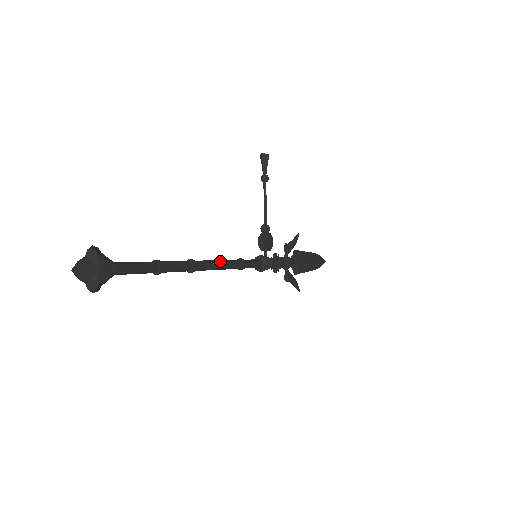
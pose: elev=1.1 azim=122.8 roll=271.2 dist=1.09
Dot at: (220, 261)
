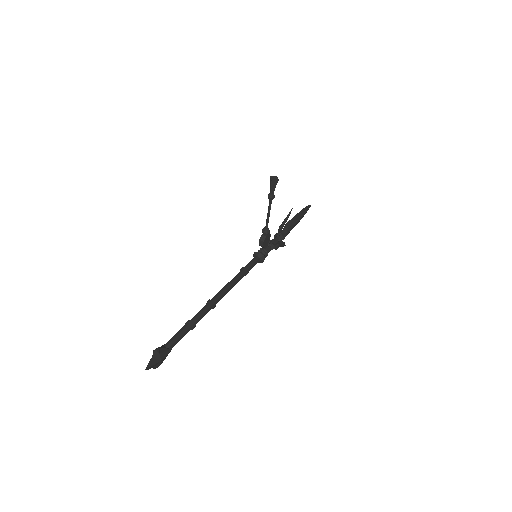
Dot at: (231, 286)
